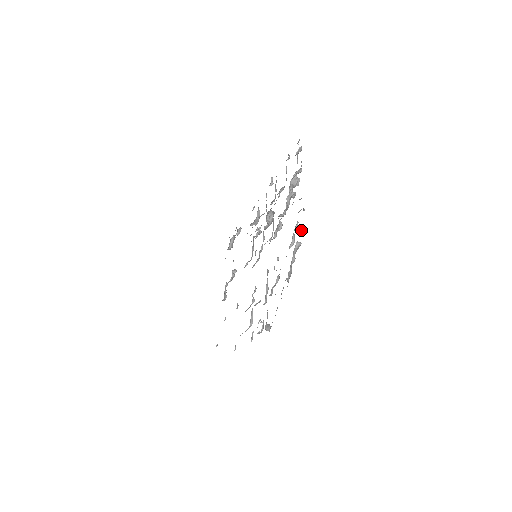
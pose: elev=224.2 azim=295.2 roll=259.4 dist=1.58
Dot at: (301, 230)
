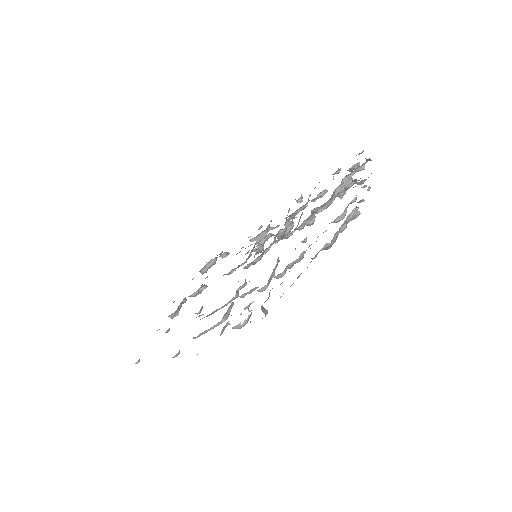
Dot at: (363, 200)
